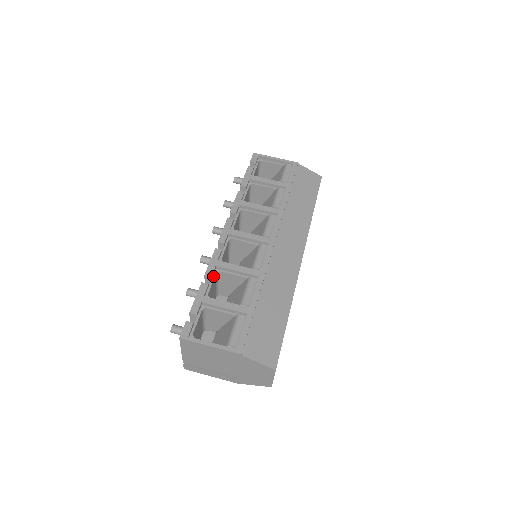
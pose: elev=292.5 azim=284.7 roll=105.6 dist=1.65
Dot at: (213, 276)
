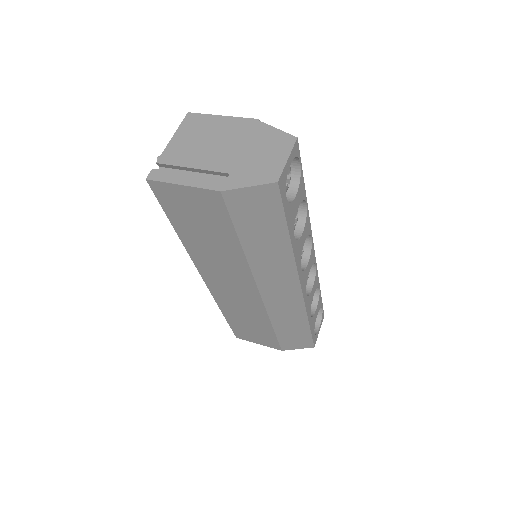
Dot at: occluded
